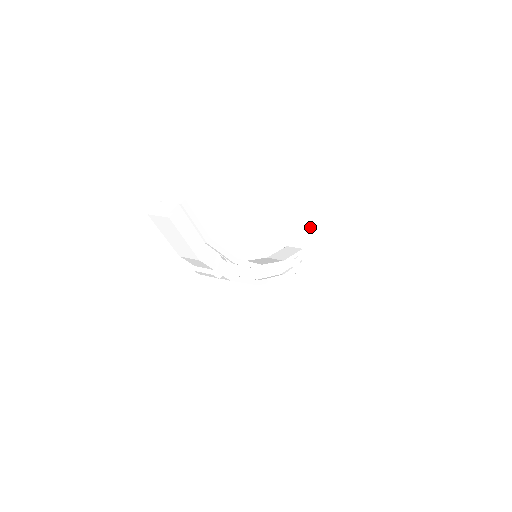
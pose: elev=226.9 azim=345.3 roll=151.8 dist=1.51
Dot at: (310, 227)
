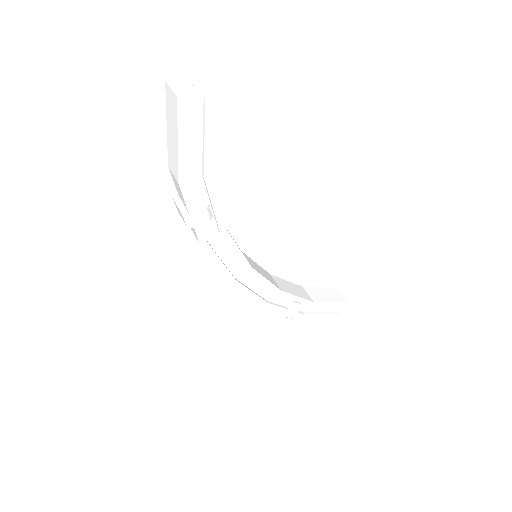
Dot at: (343, 293)
